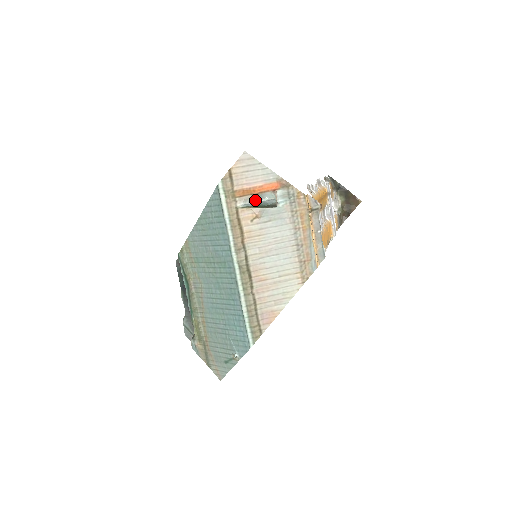
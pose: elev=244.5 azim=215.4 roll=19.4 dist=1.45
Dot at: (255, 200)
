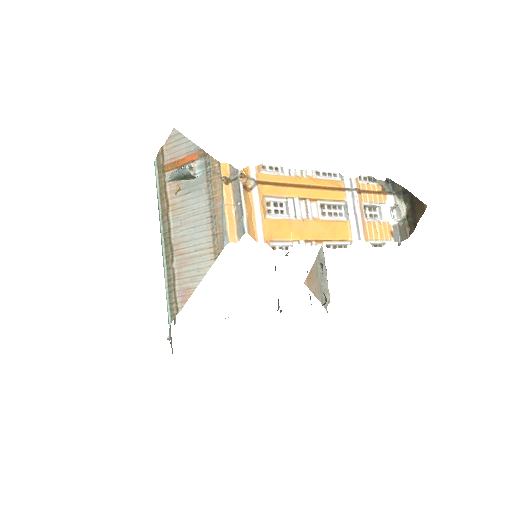
Dot at: (176, 172)
